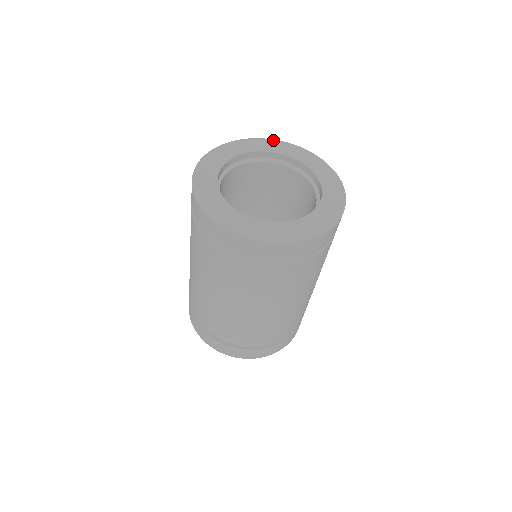
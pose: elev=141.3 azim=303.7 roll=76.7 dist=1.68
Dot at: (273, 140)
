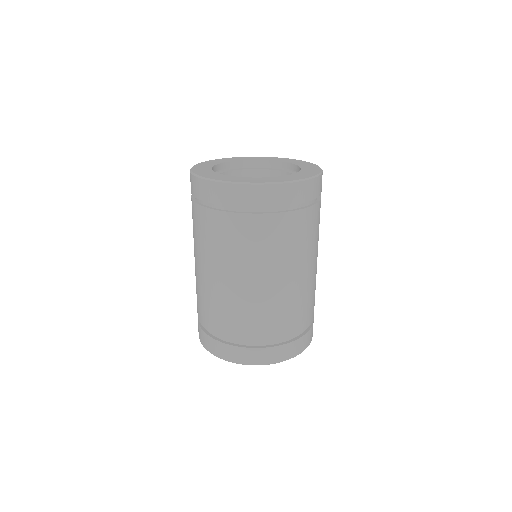
Dot at: (290, 159)
